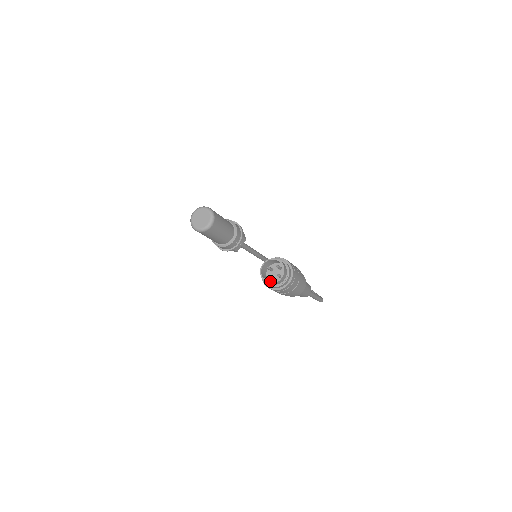
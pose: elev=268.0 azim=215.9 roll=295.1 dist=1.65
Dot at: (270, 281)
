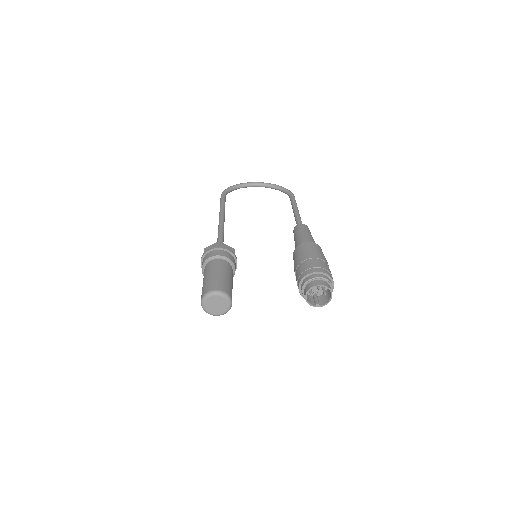
Dot at: (317, 299)
